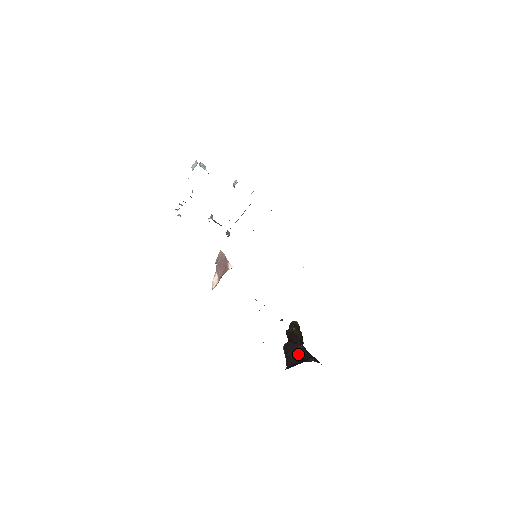
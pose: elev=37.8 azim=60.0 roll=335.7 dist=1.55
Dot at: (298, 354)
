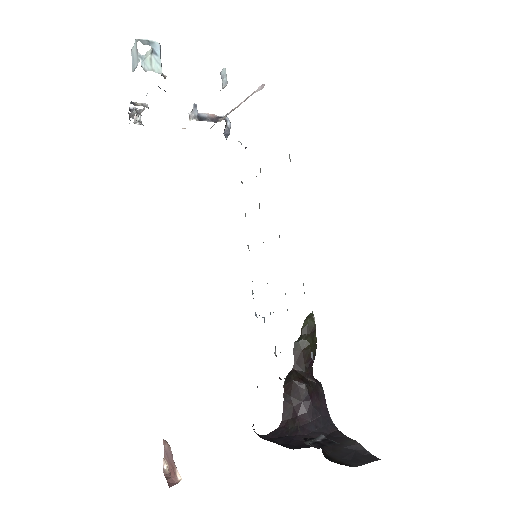
Dot at: (299, 403)
